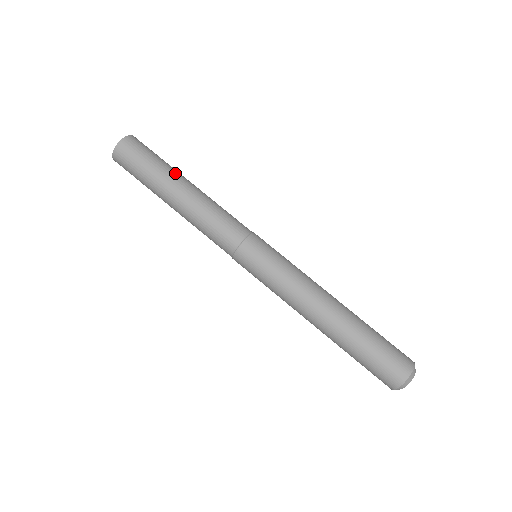
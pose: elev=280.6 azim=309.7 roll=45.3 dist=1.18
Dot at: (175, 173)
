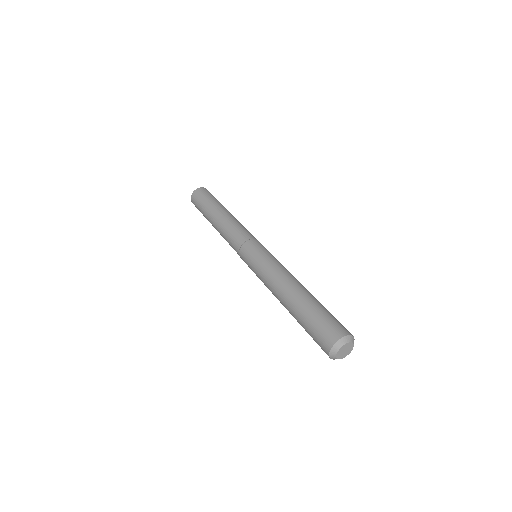
Dot at: (218, 206)
